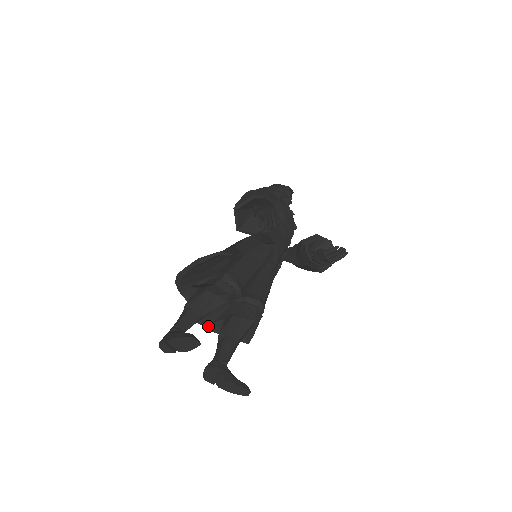
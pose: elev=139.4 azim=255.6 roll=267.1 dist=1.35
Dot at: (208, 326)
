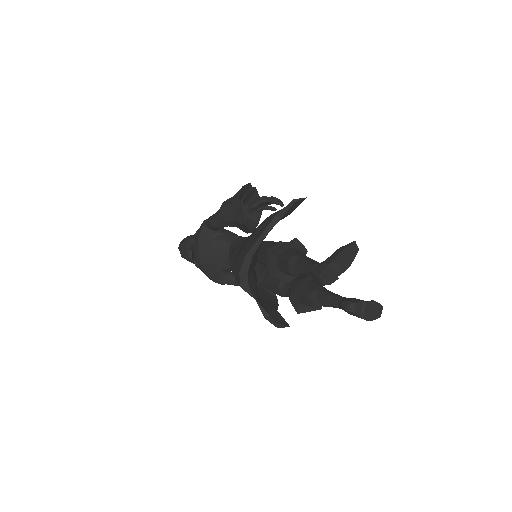
Dot at: (274, 321)
